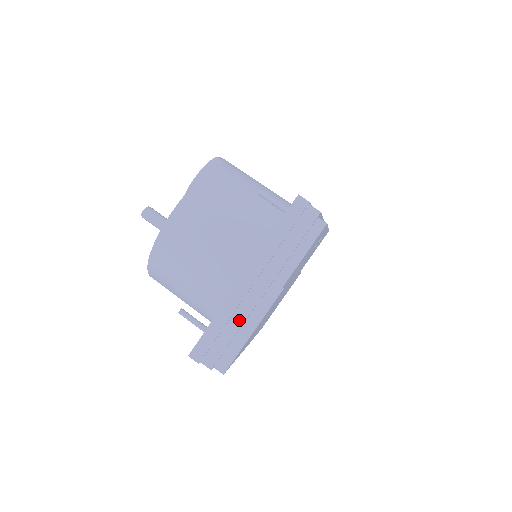
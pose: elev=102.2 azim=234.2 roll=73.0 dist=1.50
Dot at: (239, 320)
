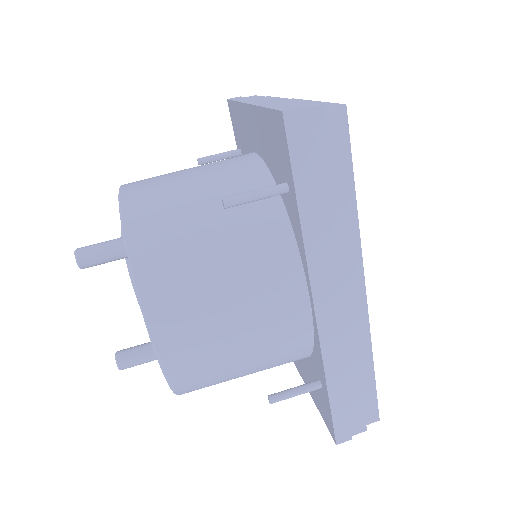
Dot at: (288, 102)
